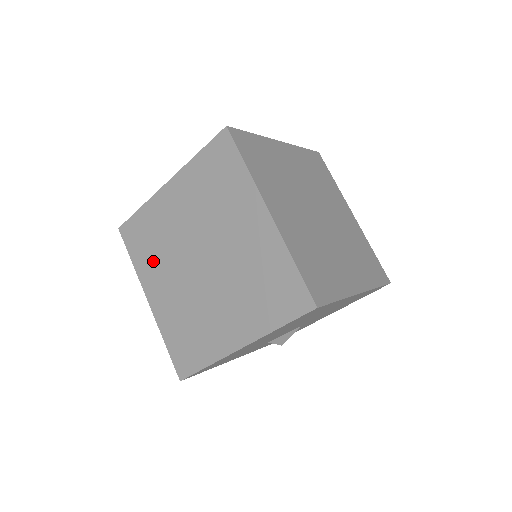
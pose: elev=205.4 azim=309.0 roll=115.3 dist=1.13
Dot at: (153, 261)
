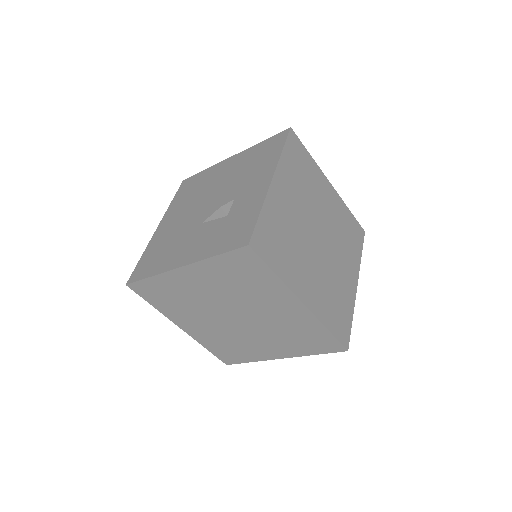
Dot at: (179, 310)
